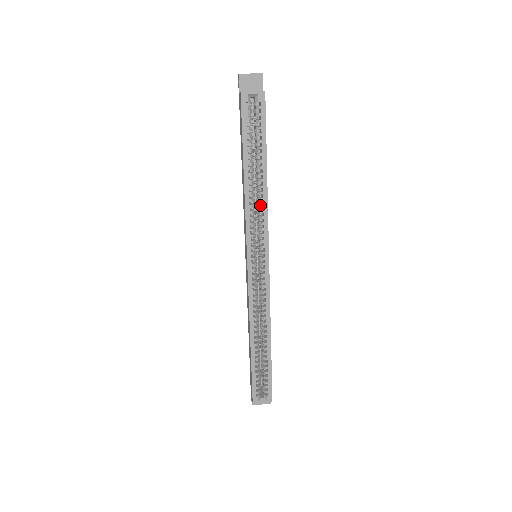
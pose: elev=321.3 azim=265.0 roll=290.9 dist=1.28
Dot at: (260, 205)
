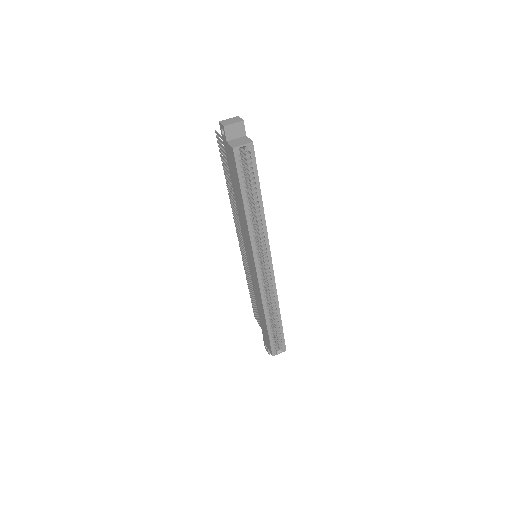
Dot at: (260, 227)
